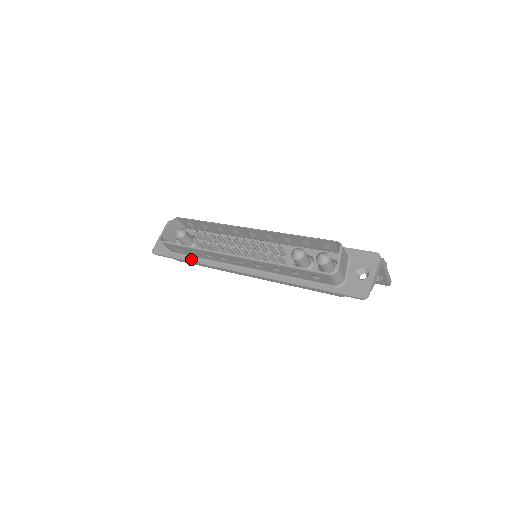
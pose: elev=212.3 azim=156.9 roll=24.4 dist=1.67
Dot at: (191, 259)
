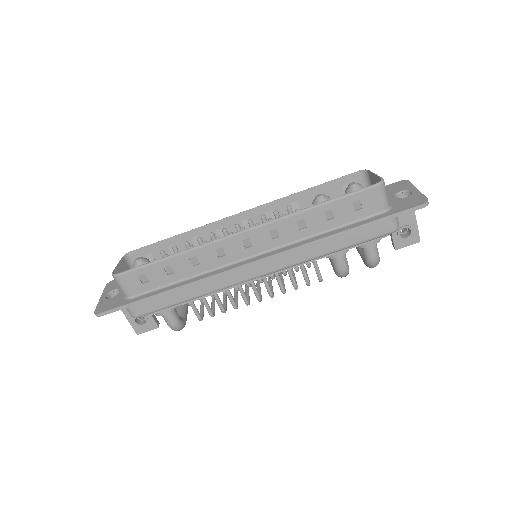
Dot at: (166, 288)
